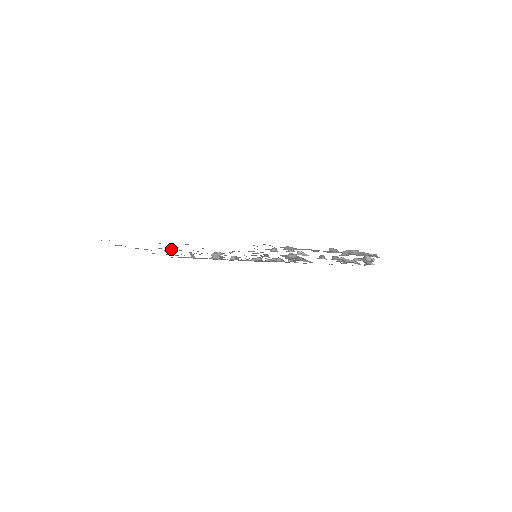
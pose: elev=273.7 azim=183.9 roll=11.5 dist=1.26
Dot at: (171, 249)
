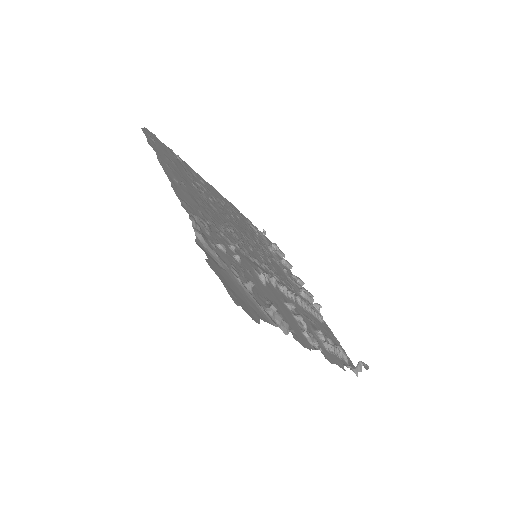
Dot at: (201, 190)
